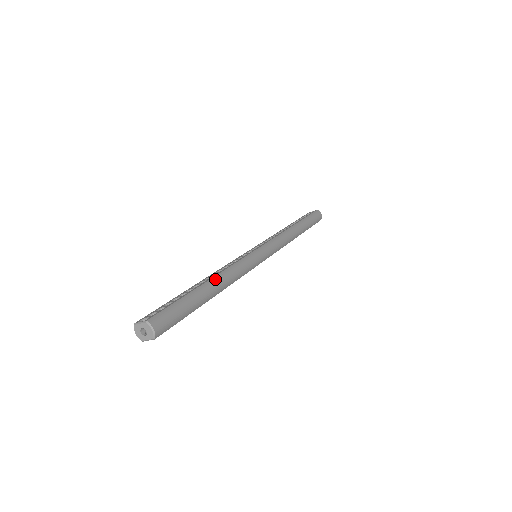
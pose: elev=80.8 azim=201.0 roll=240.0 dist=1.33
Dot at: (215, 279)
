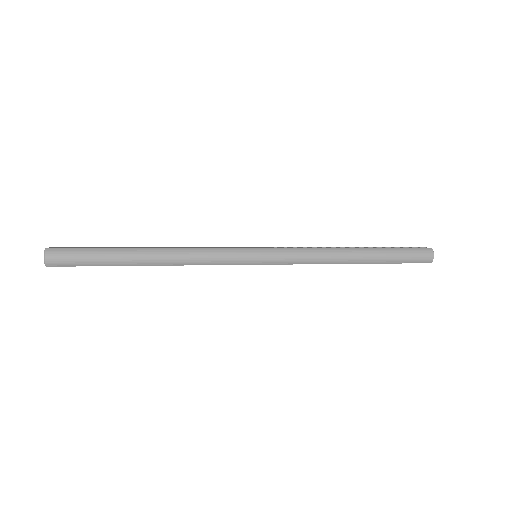
Dot at: (157, 250)
